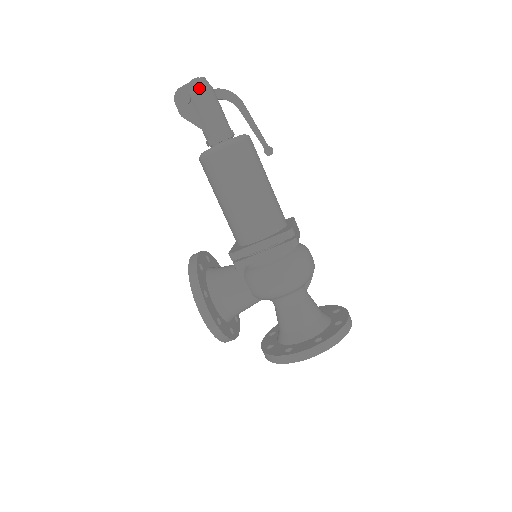
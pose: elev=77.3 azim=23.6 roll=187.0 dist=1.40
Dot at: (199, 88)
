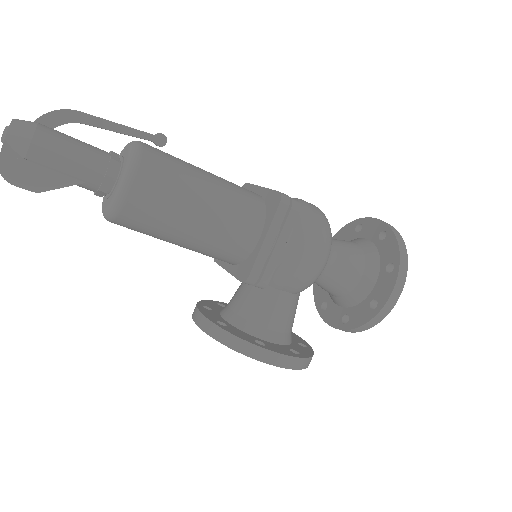
Dot at: (25, 137)
